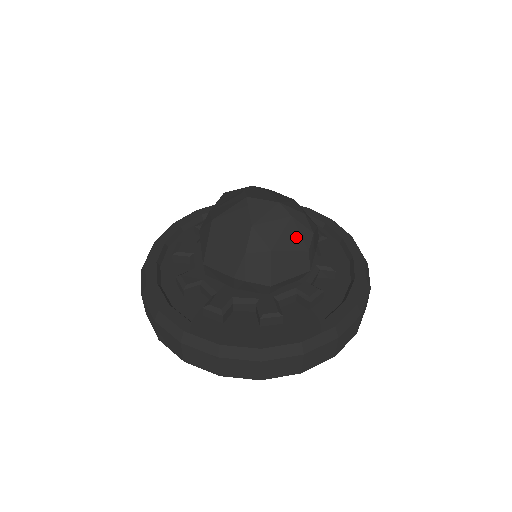
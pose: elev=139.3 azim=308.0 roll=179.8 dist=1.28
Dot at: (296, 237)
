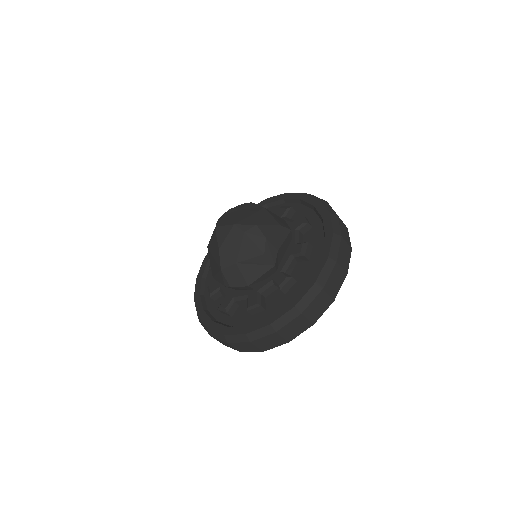
Dot at: (252, 246)
